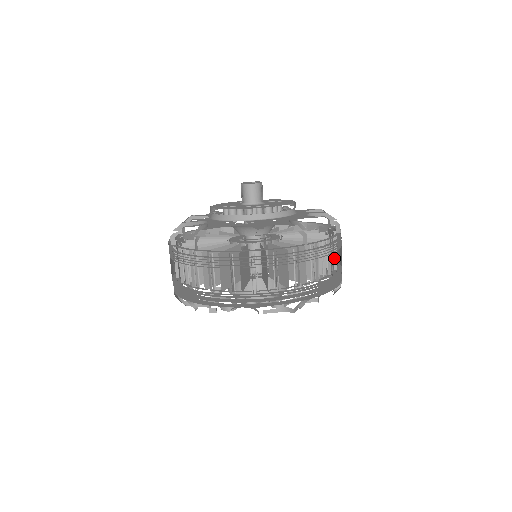
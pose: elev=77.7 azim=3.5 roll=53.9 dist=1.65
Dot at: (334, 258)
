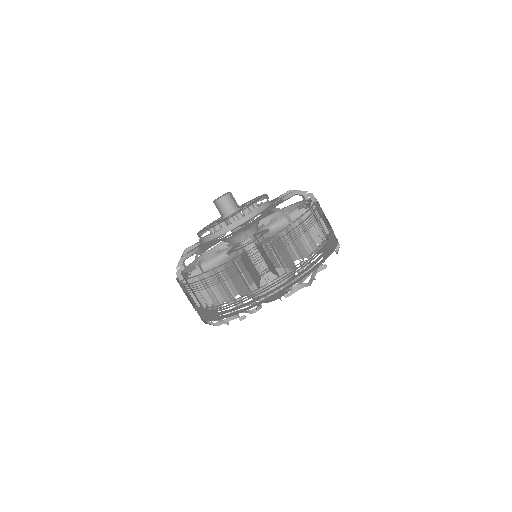
Dot at: (322, 224)
